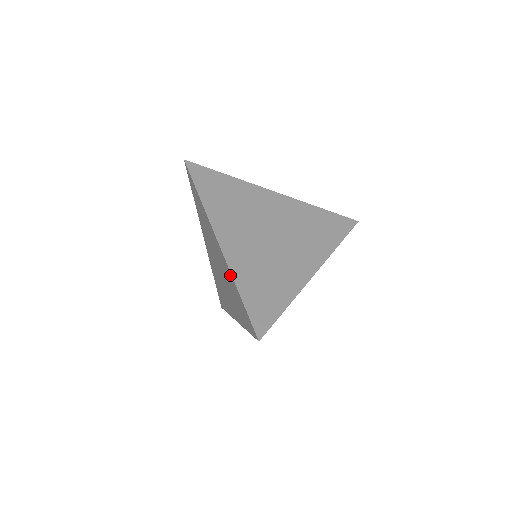
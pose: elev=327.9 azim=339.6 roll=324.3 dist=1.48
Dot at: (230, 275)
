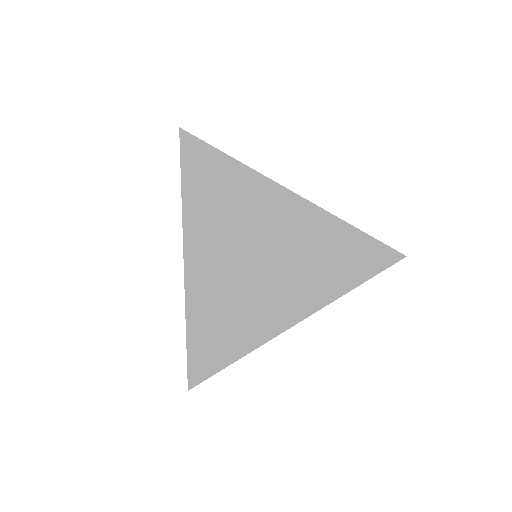
Dot at: (188, 304)
